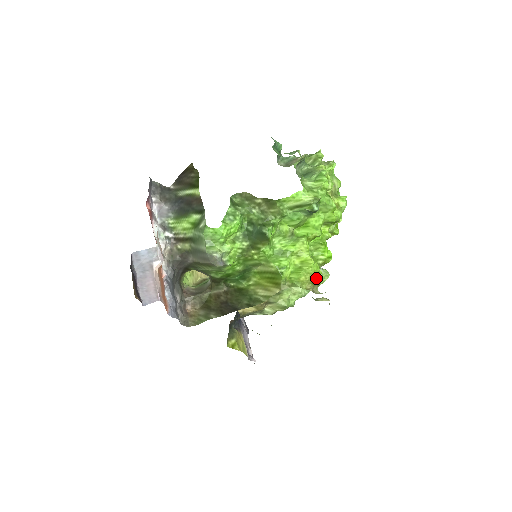
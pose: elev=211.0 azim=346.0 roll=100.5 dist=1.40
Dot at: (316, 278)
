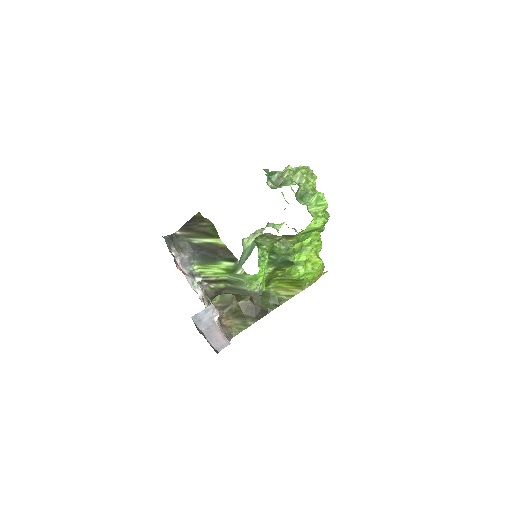
Dot at: (323, 270)
